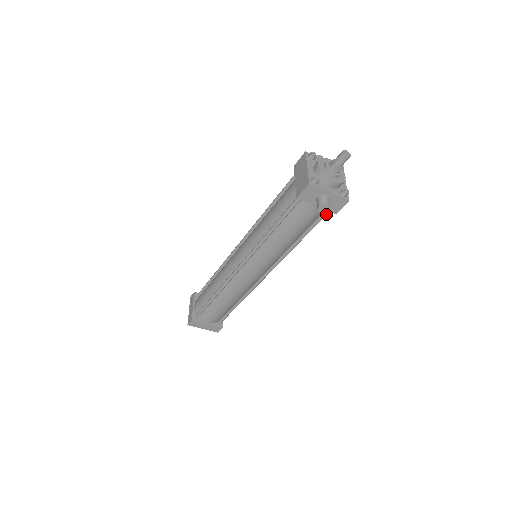
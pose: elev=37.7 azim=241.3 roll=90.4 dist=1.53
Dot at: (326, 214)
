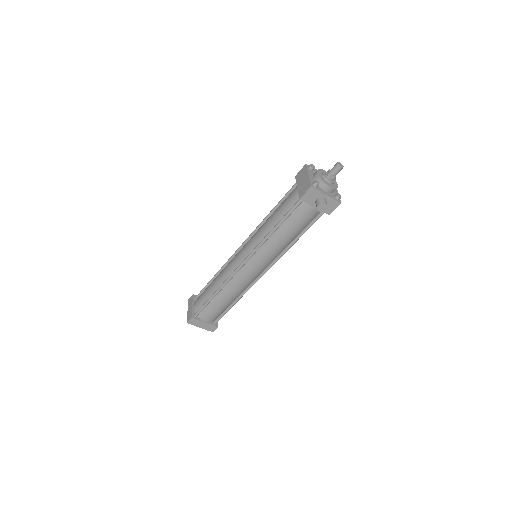
Dot at: (321, 215)
